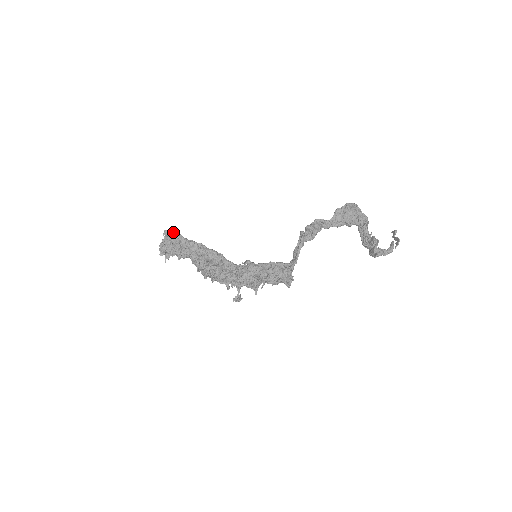
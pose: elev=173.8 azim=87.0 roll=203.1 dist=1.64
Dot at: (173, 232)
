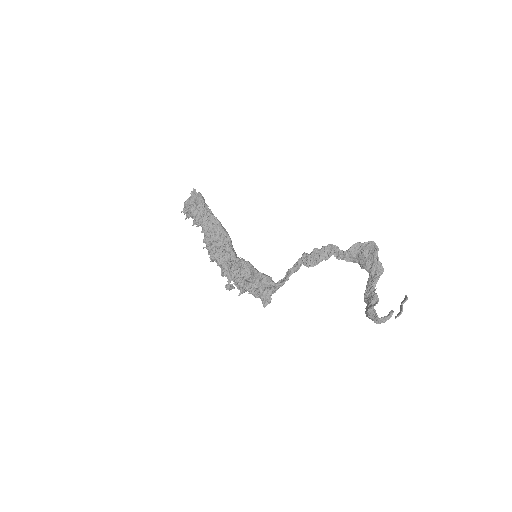
Dot at: (198, 195)
